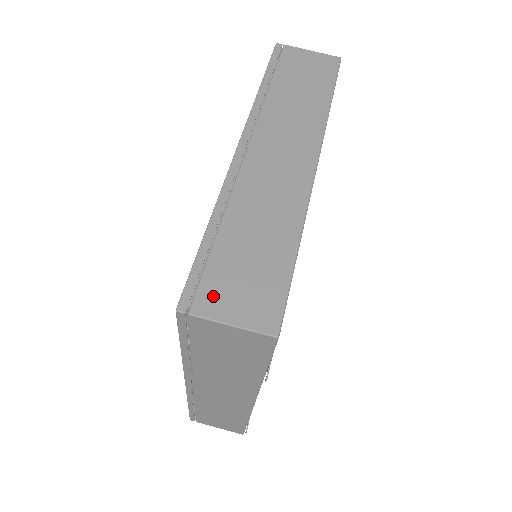
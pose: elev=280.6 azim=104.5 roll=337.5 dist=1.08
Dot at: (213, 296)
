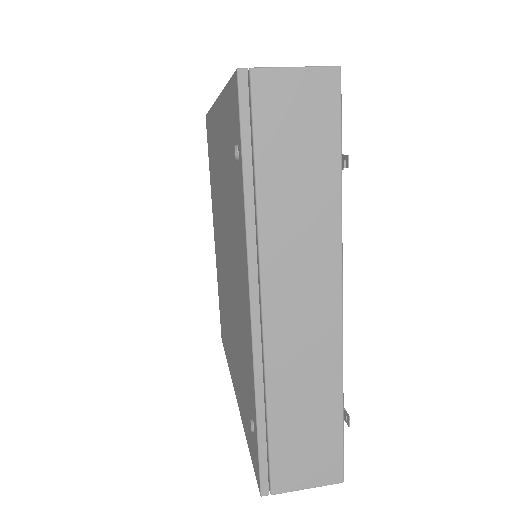
Dot at: occluded
